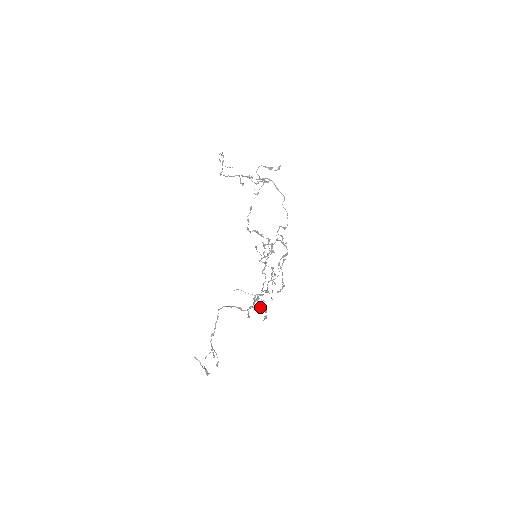
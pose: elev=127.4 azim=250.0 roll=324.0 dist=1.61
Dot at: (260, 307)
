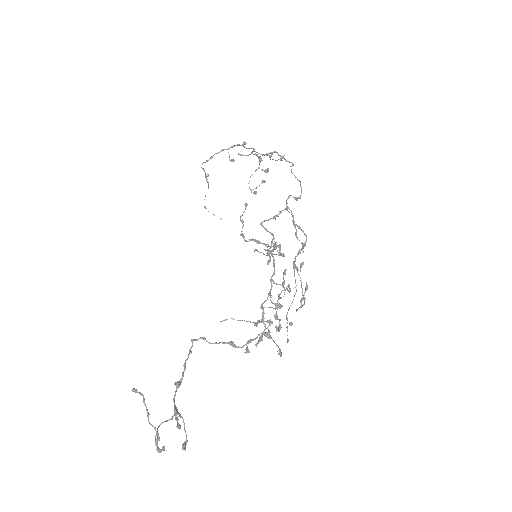
Dot at: (268, 337)
